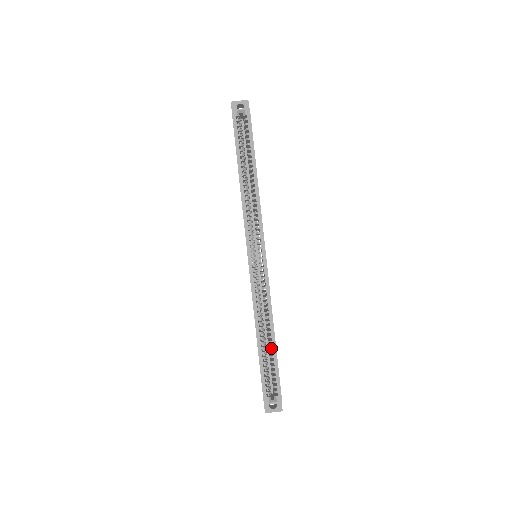
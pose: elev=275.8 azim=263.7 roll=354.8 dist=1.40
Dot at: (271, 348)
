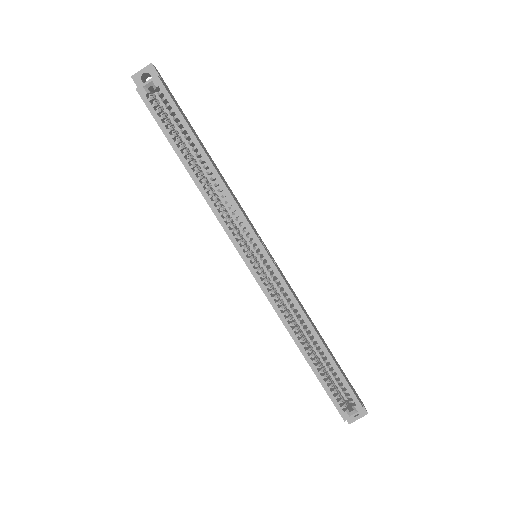
Dot at: occluded
